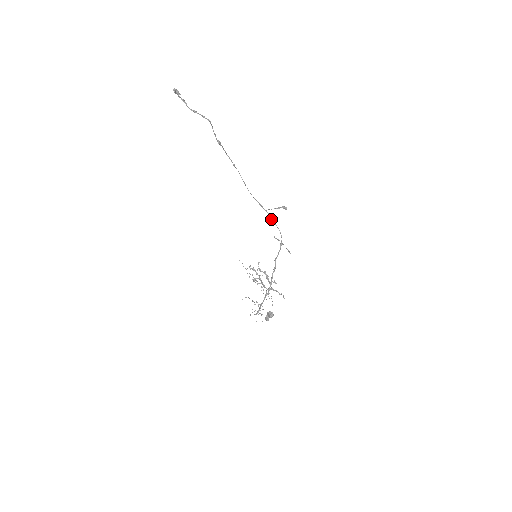
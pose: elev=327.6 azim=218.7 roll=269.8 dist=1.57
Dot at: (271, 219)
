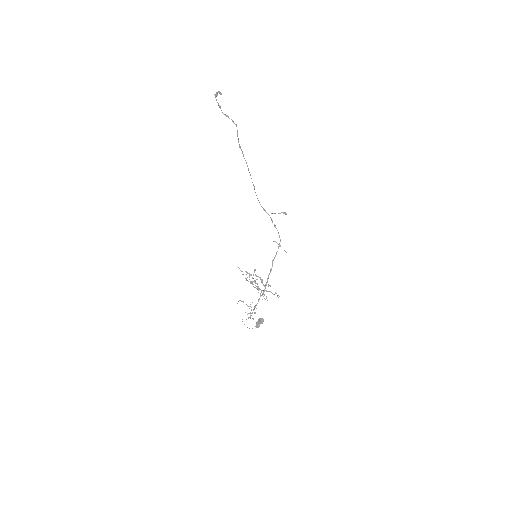
Dot at: (272, 222)
